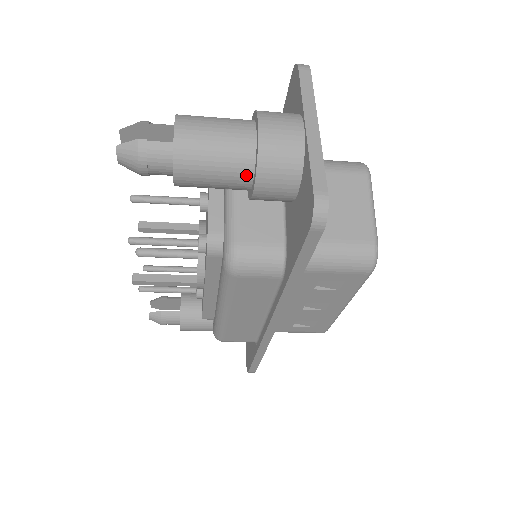
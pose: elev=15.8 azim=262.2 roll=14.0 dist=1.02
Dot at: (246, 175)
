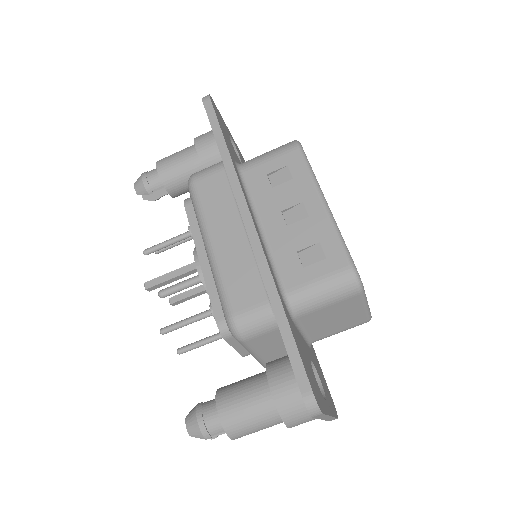
Dot at: (193, 149)
